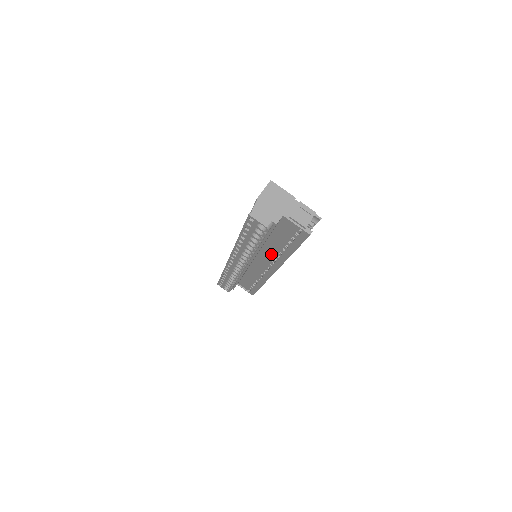
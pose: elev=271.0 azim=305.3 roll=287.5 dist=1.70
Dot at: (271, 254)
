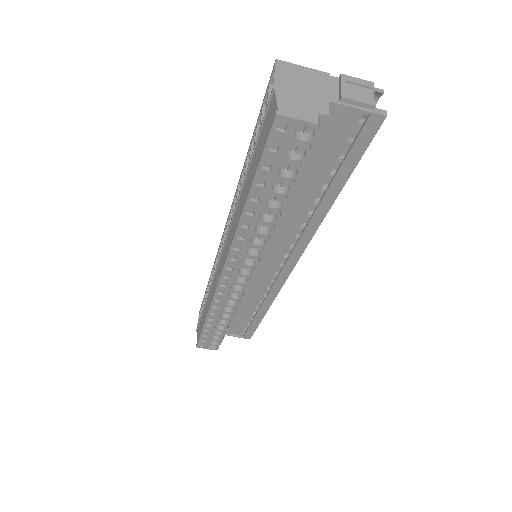
Dot at: (289, 229)
